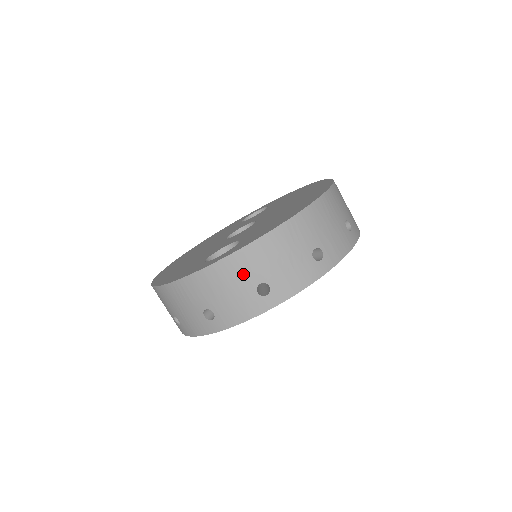
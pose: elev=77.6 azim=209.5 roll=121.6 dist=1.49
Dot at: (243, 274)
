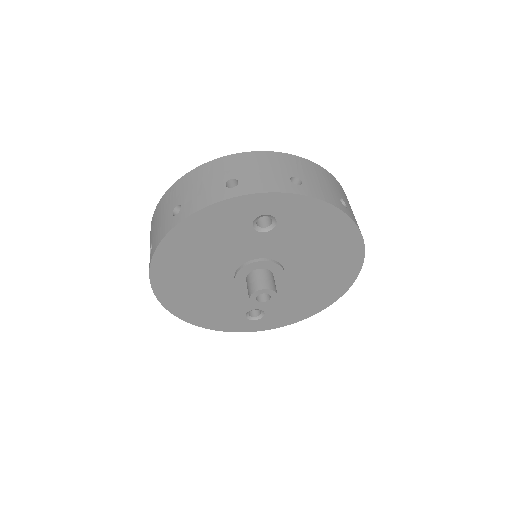
Dot at: (283, 165)
